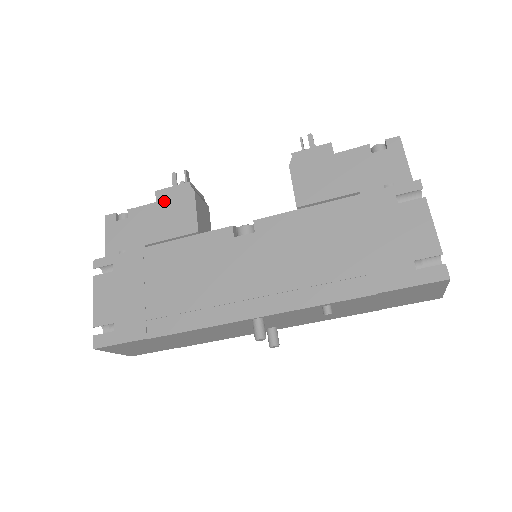
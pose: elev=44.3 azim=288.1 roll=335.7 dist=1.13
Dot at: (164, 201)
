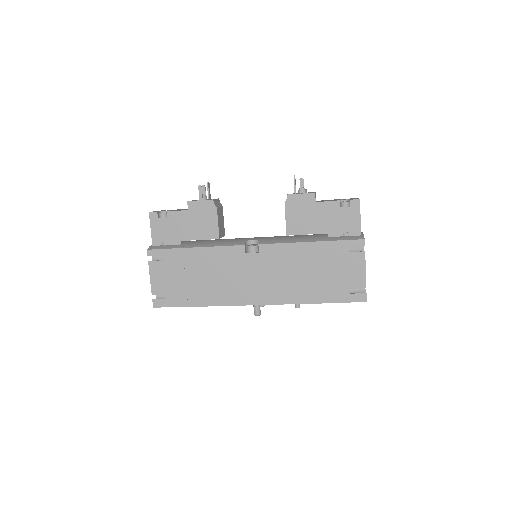
Dot at: (194, 211)
